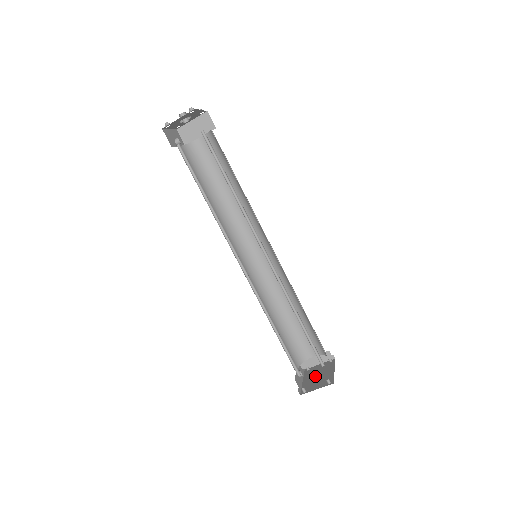
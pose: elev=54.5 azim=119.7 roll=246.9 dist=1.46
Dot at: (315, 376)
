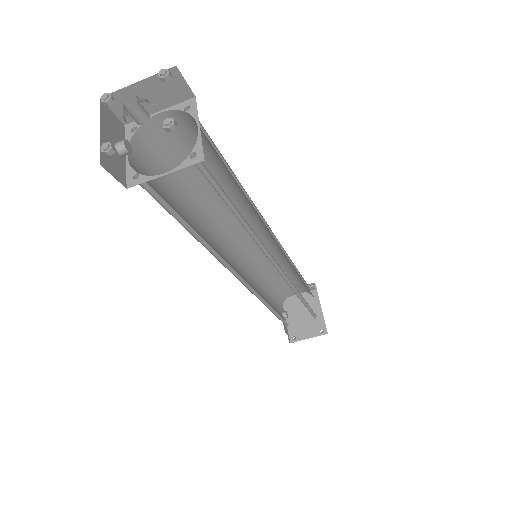
Dot at: (299, 313)
